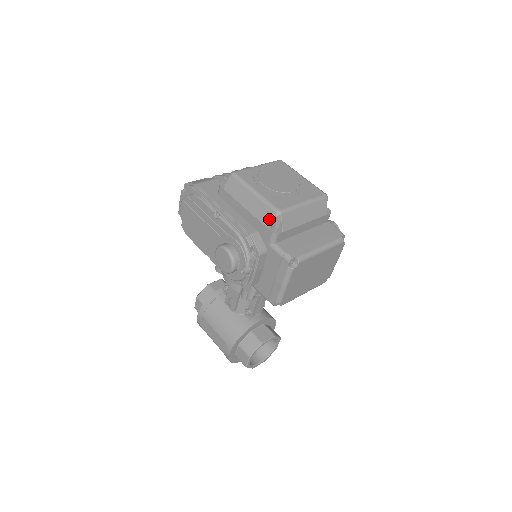
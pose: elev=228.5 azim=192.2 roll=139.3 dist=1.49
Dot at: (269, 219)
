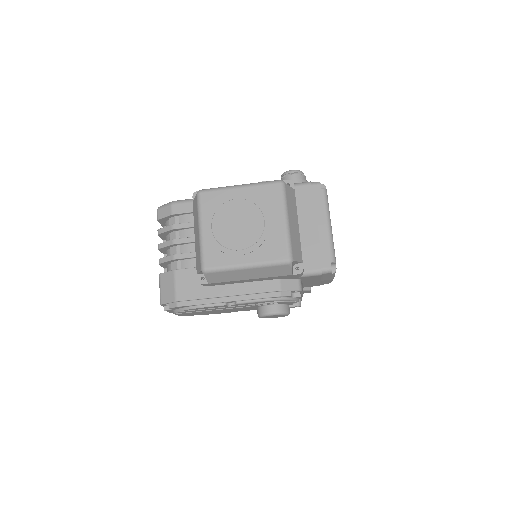
Dot at: (285, 271)
